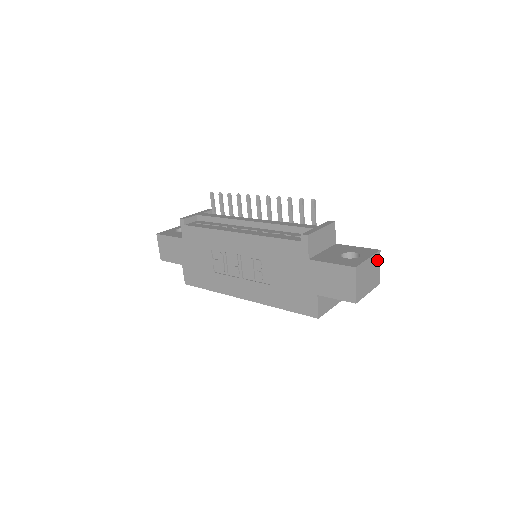
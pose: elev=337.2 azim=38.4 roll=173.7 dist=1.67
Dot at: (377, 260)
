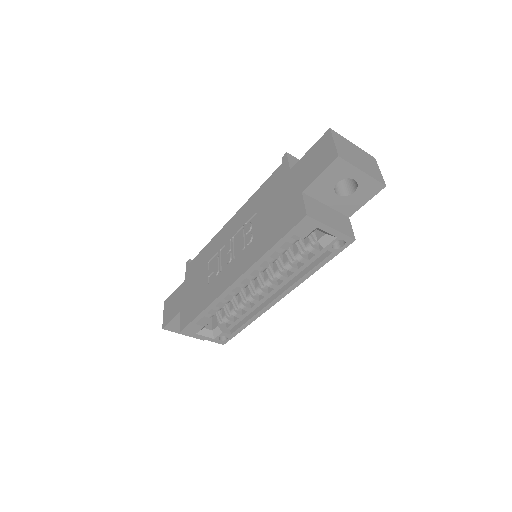
Dot at: (372, 161)
